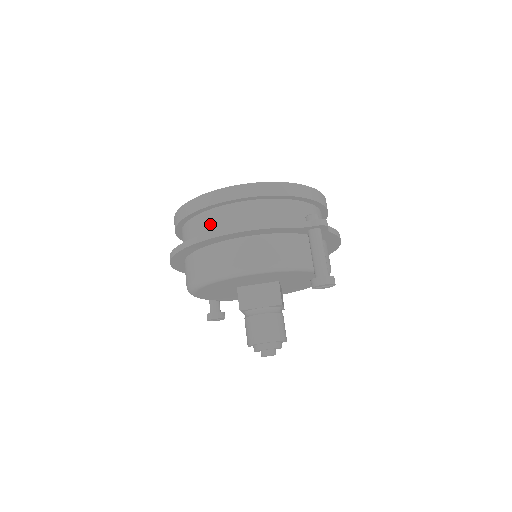
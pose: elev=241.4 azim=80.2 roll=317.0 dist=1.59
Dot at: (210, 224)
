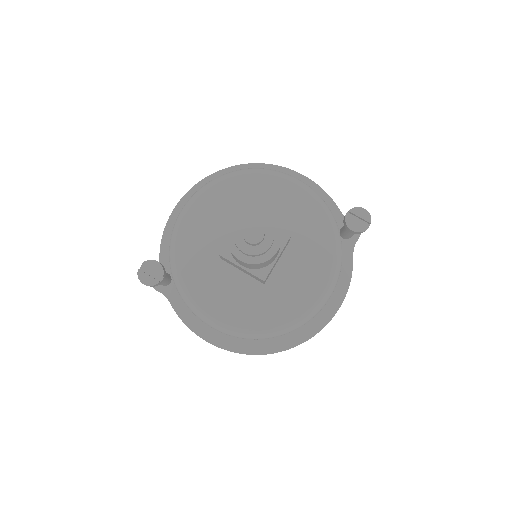
Dot at: occluded
